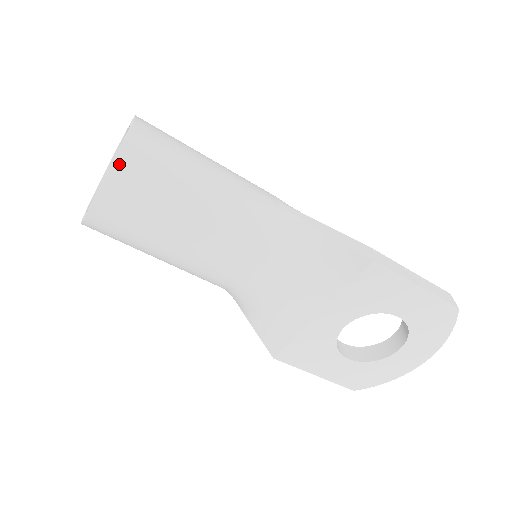
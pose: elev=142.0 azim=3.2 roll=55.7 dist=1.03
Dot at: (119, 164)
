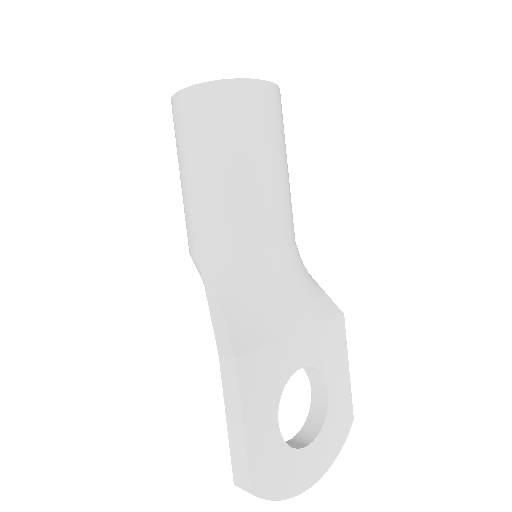
Dot at: occluded
